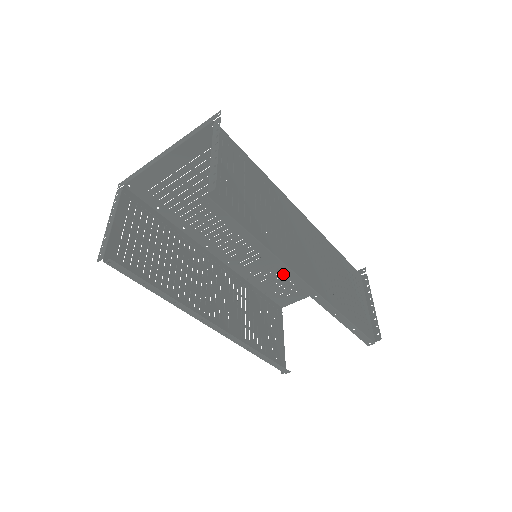
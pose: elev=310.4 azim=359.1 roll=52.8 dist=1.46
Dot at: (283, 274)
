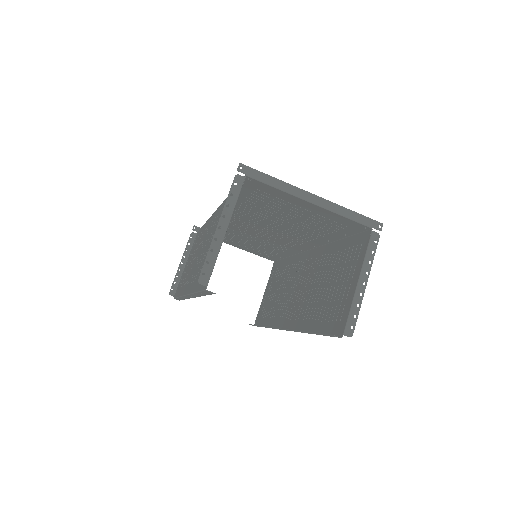
Dot at: (236, 237)
